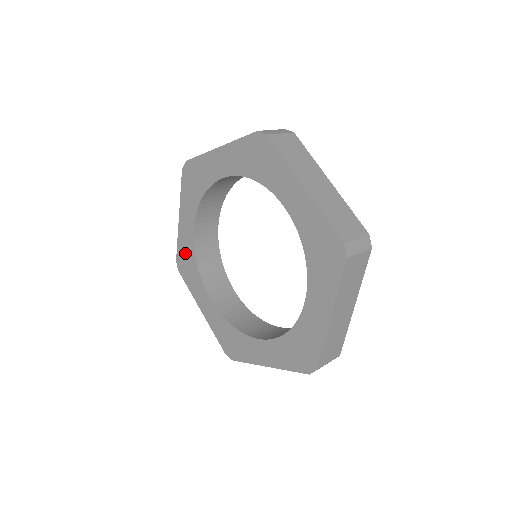
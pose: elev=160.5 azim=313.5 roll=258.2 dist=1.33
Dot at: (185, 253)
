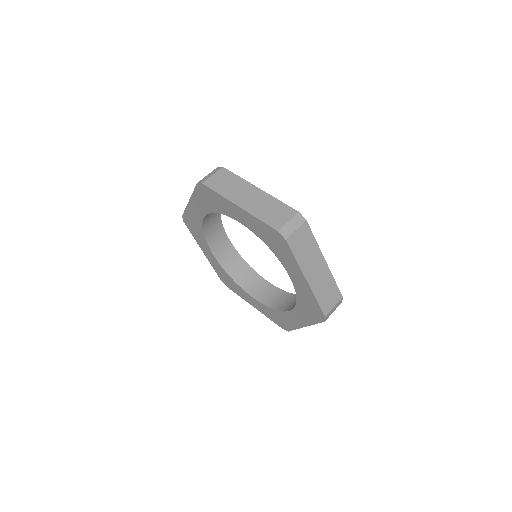
Dot at: (192, 221)
